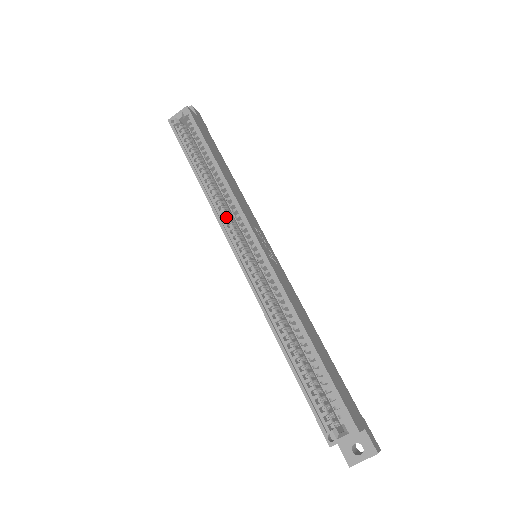
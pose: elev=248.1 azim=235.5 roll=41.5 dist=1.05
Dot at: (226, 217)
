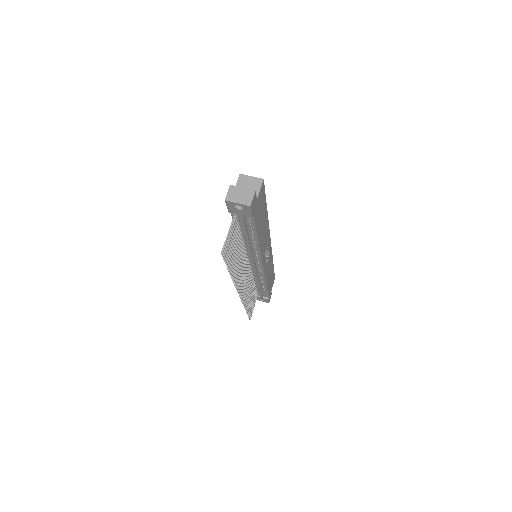
Dot at: occluded
